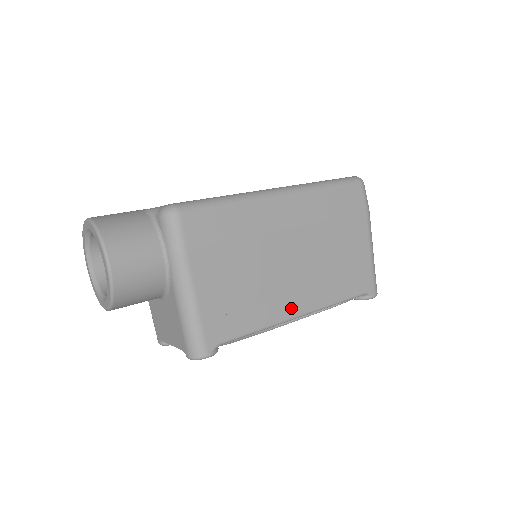
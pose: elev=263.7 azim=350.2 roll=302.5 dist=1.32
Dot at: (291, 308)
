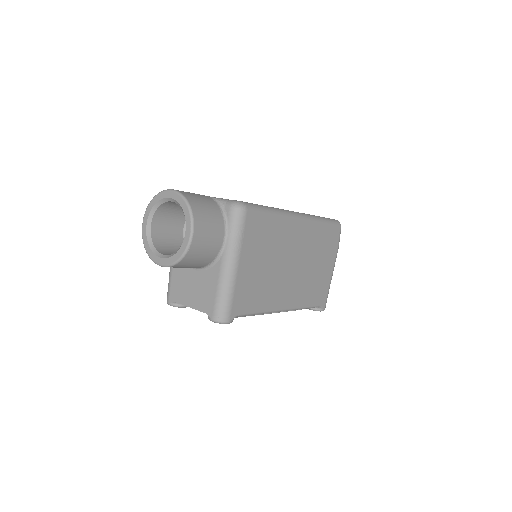
Dot at: (281, 303)
